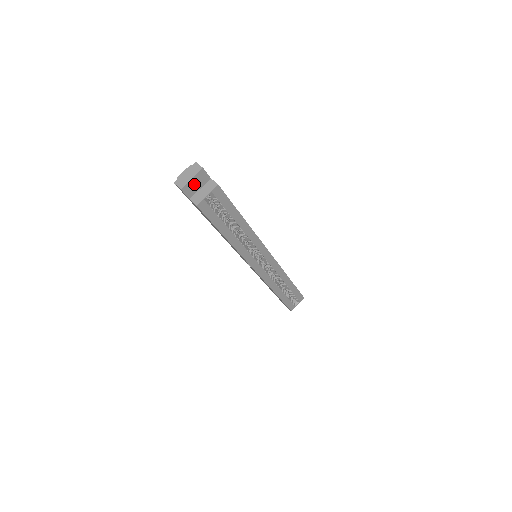
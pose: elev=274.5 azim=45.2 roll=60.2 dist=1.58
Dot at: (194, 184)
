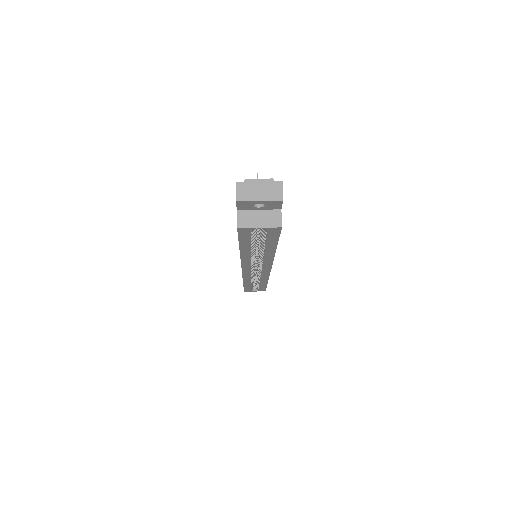
Dot at: occluded
